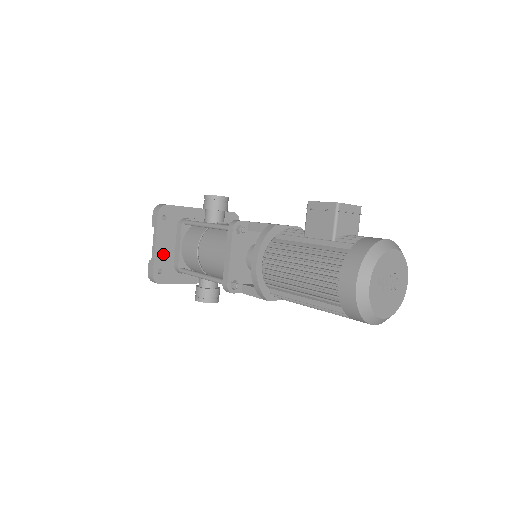
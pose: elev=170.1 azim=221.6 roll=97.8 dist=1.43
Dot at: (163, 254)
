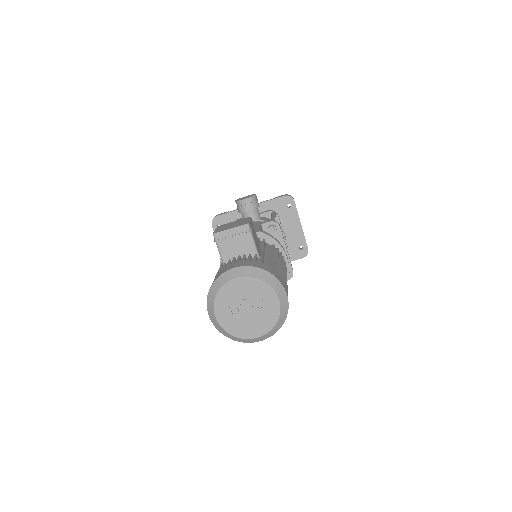
Dot at: occluded
